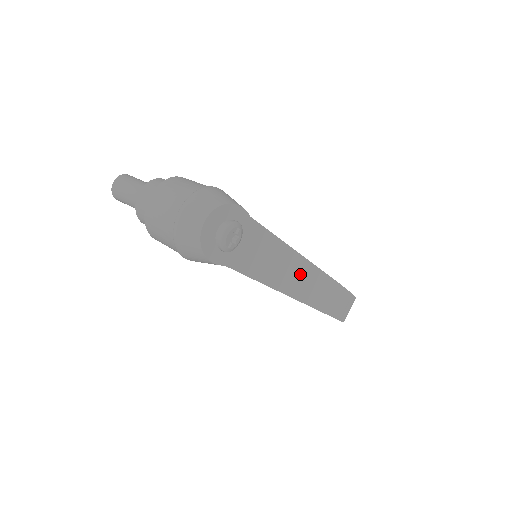
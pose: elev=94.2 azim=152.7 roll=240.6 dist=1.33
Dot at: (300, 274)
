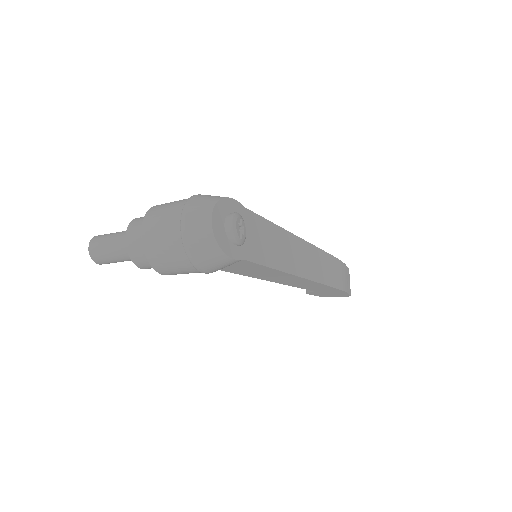
Dot at: (302, 254)
